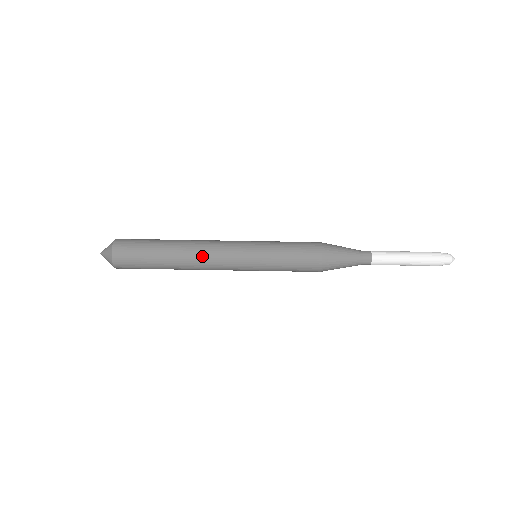
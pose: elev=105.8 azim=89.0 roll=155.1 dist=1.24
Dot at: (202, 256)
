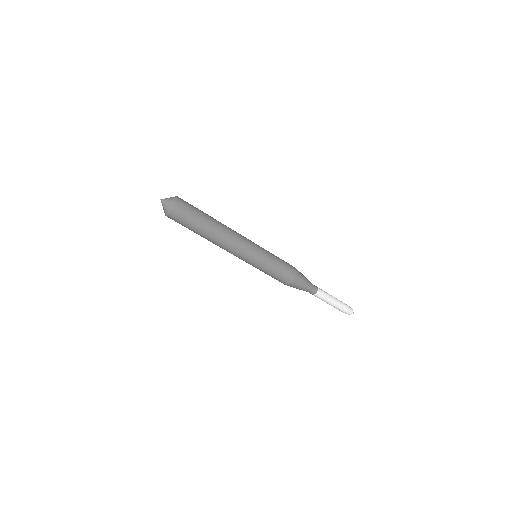
Dot at: (220, 247)
